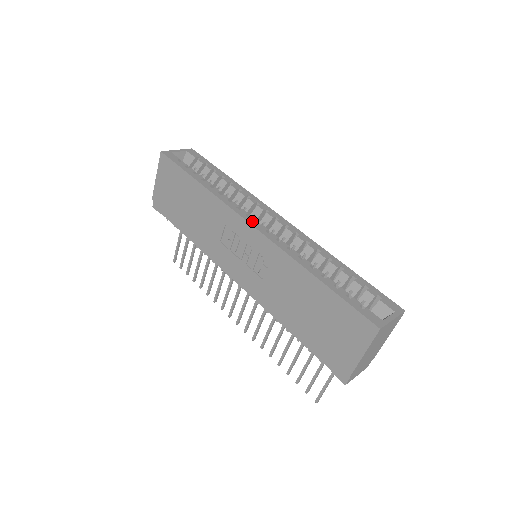
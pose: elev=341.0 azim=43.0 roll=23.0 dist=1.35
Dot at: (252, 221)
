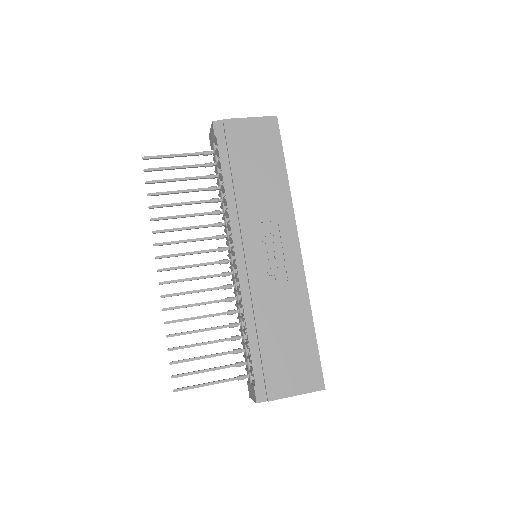
Dot at: (298, 243)
